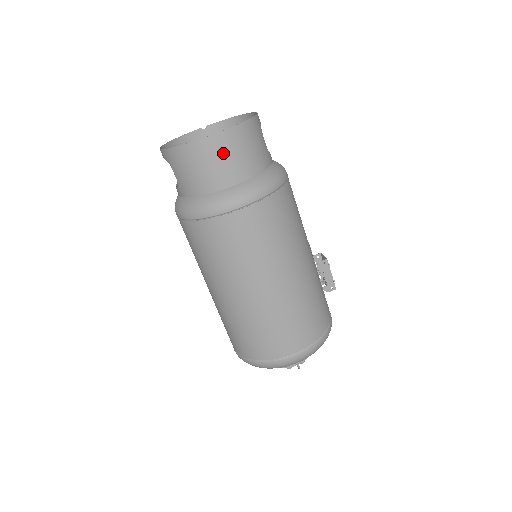
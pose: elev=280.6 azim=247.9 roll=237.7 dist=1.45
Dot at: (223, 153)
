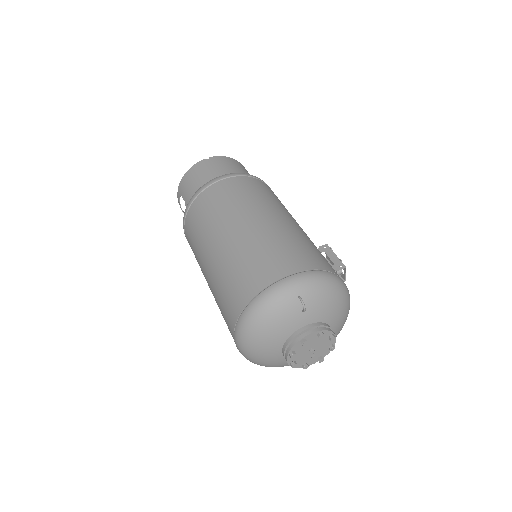
Dot at: (213, 165)
